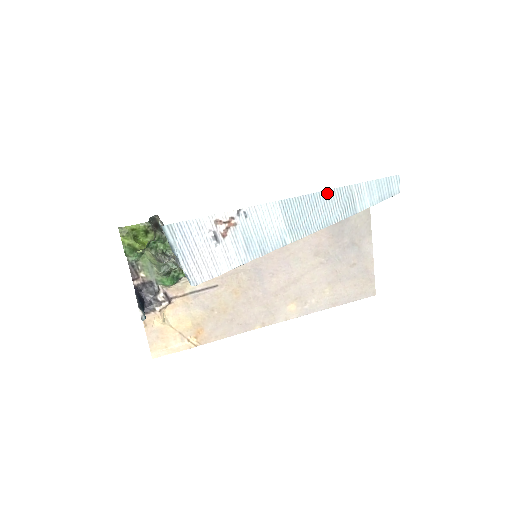
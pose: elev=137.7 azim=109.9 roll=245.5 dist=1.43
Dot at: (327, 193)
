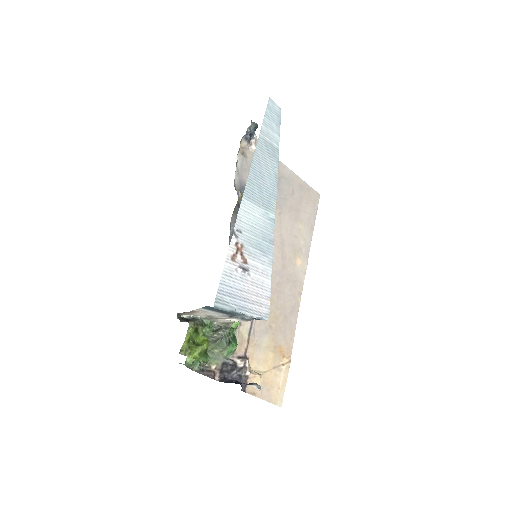
Dot at: (255, 157)
